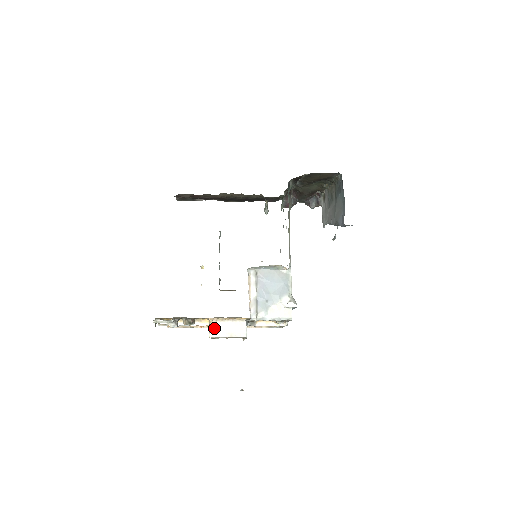
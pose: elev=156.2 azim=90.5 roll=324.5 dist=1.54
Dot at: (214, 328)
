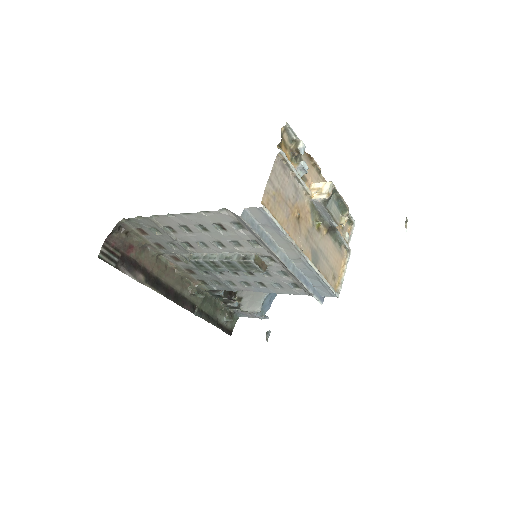
Dot at: occluded
